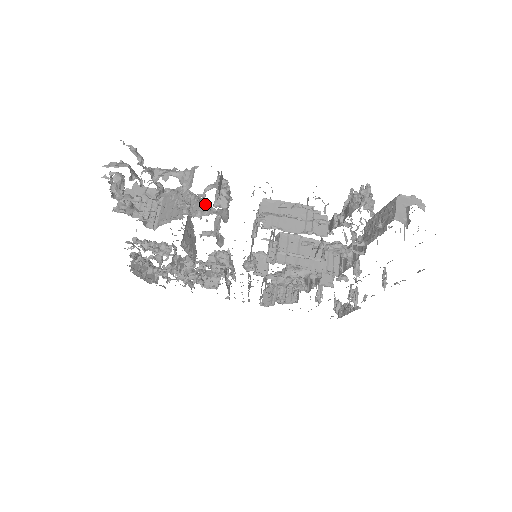
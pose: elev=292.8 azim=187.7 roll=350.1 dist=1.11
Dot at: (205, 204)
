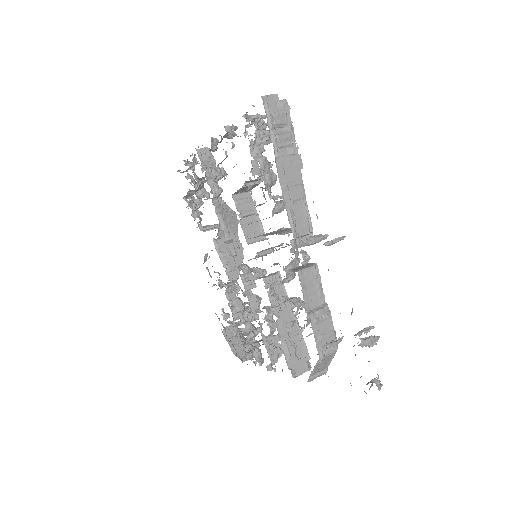
Dot at: occluded
